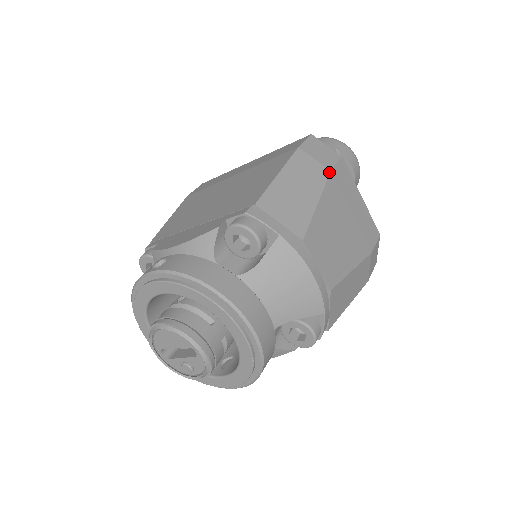
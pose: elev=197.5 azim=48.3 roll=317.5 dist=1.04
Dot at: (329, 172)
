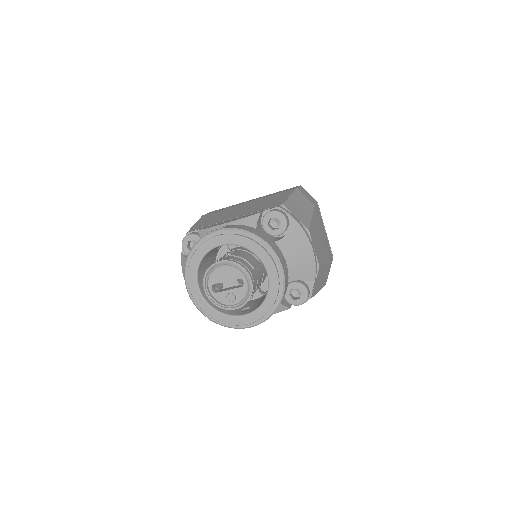
Dot at: (314, 205)
